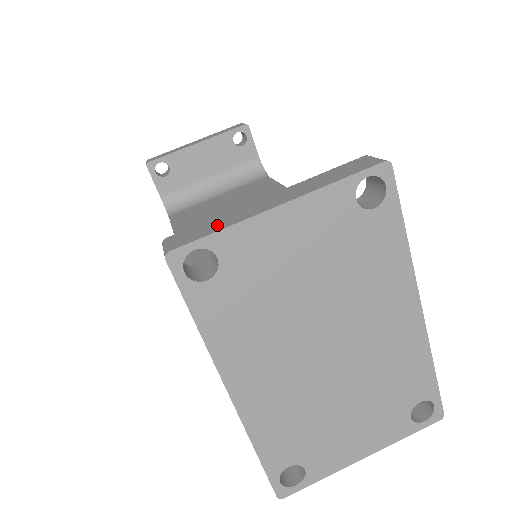
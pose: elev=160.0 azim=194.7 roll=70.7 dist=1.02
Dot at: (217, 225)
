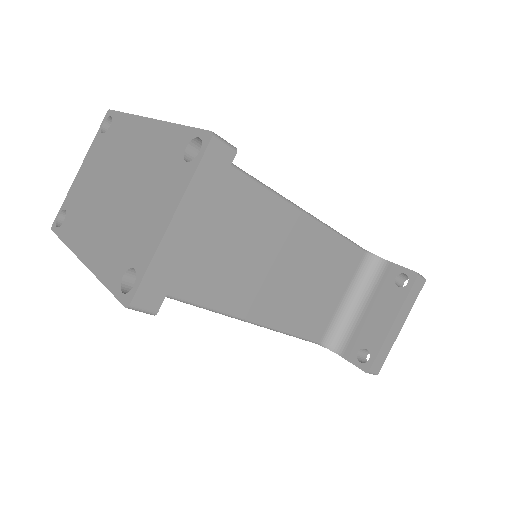
Dot at: occluded
